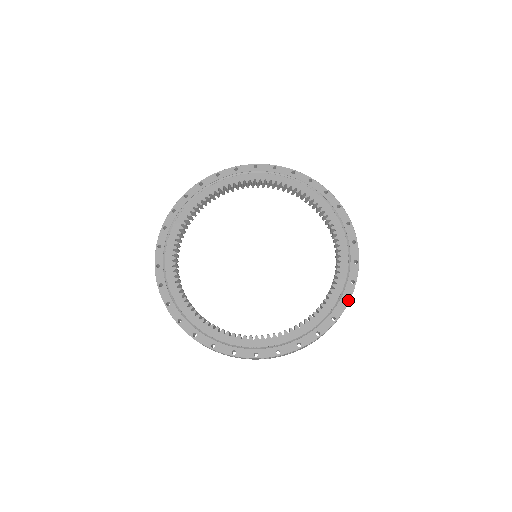
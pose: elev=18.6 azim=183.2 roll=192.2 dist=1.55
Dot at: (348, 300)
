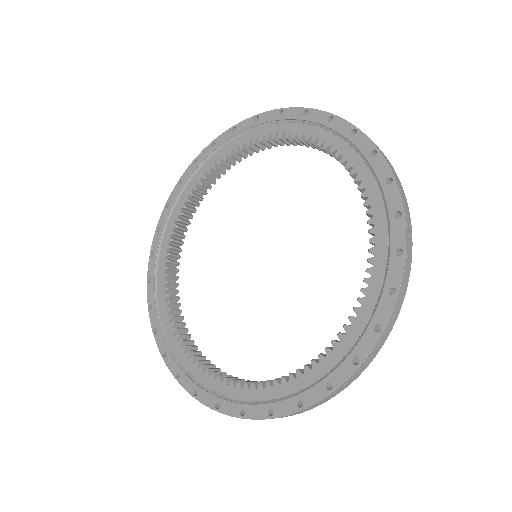
Dot at: (360, 360)
